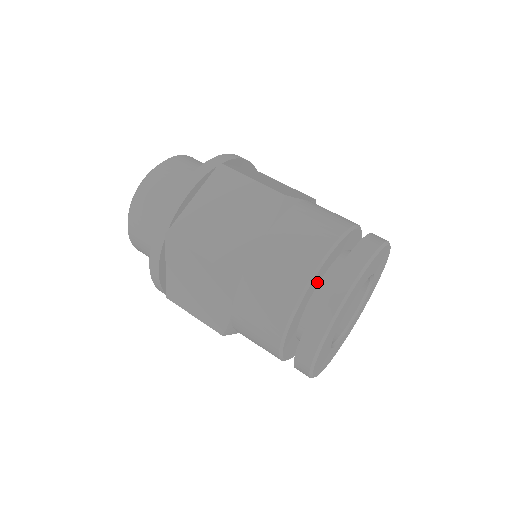
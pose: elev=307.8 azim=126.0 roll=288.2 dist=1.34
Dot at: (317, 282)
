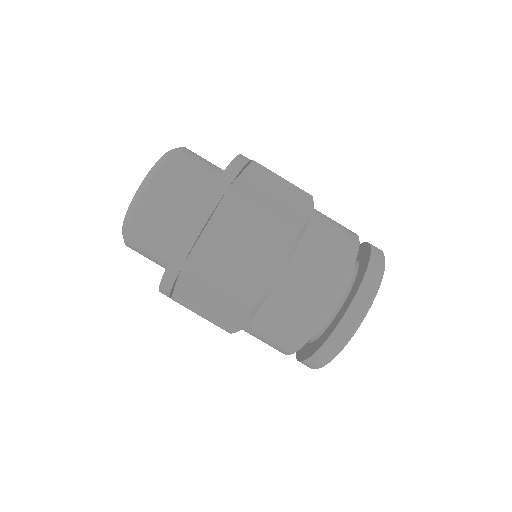
Dot at: occluded
